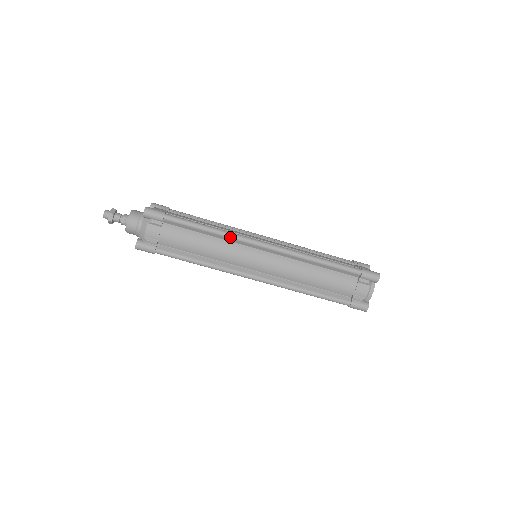
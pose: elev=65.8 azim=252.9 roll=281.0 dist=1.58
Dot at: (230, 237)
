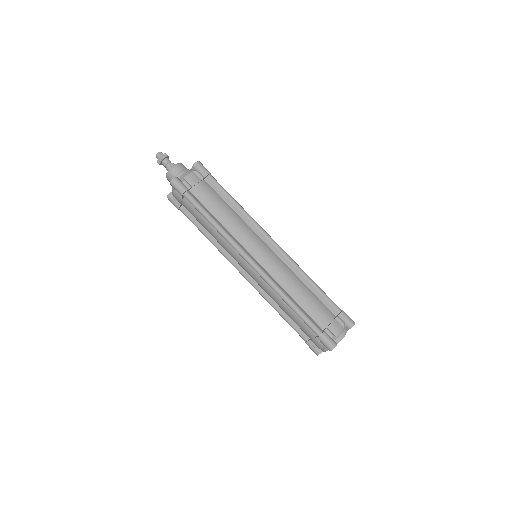
Dot at: (250, 219)
